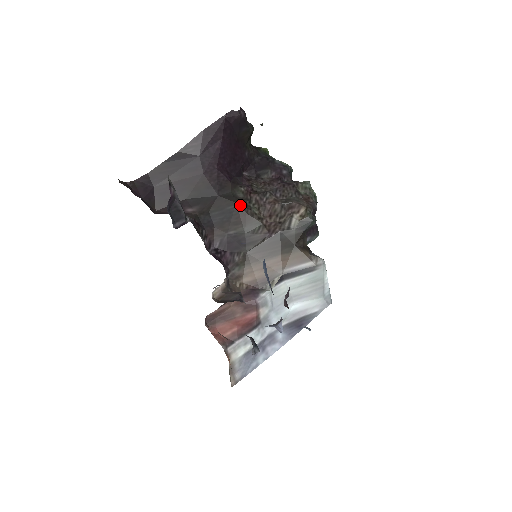
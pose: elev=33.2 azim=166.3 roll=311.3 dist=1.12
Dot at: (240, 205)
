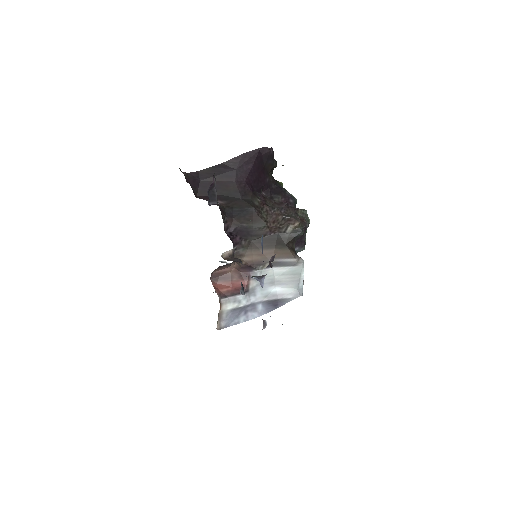
Dot at: (255, 209)
